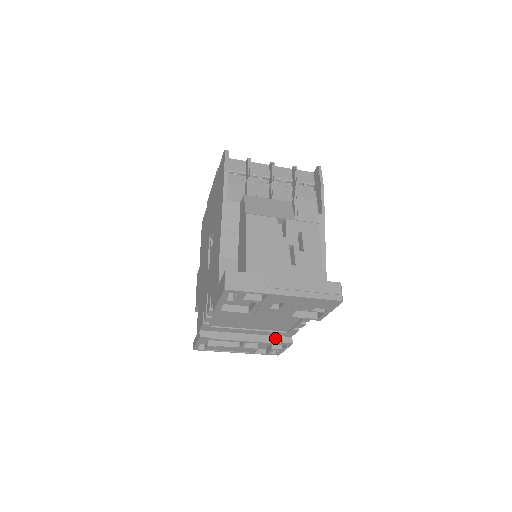
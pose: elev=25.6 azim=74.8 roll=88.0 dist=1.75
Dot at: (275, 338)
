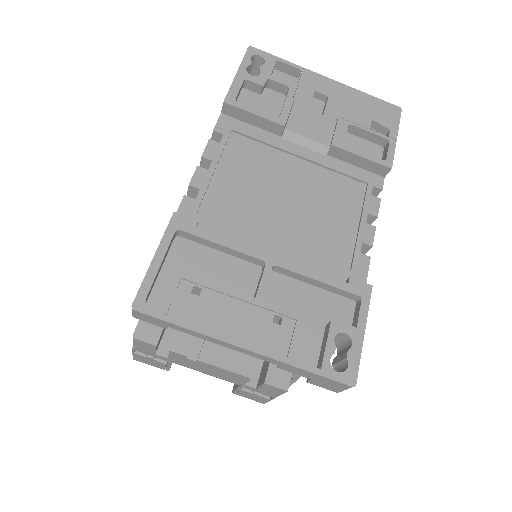
Dot at: occluded
